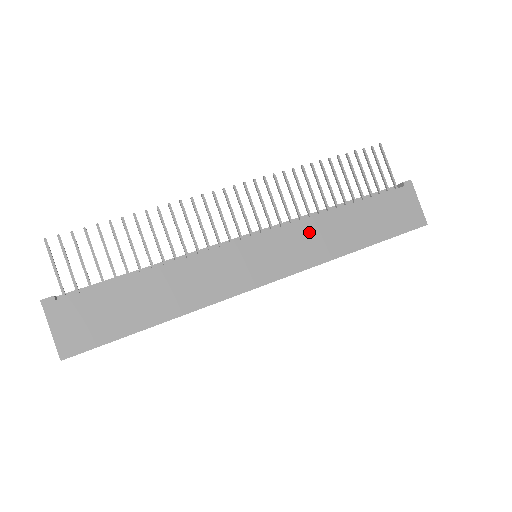
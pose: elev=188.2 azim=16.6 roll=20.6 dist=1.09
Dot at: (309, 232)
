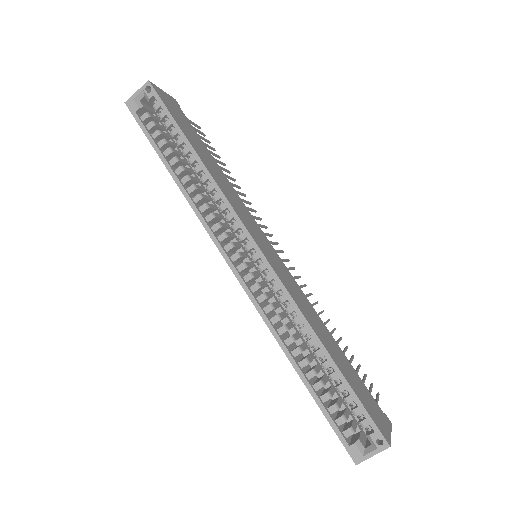
Dot at: (303, 297)
